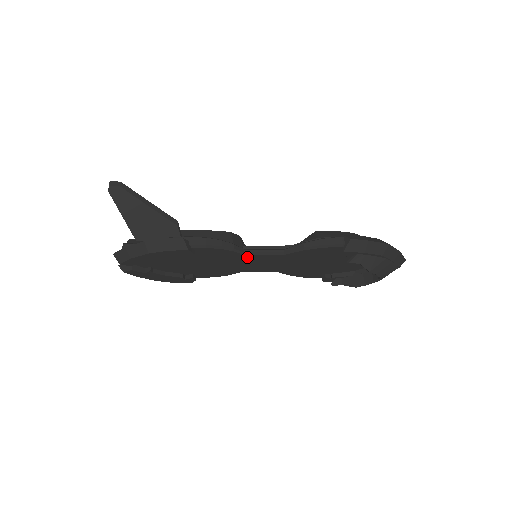
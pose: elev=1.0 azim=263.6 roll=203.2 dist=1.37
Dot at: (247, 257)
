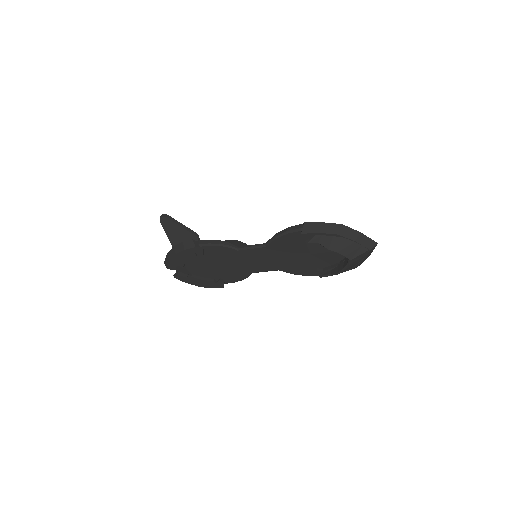
Dot at: (242, 253)
